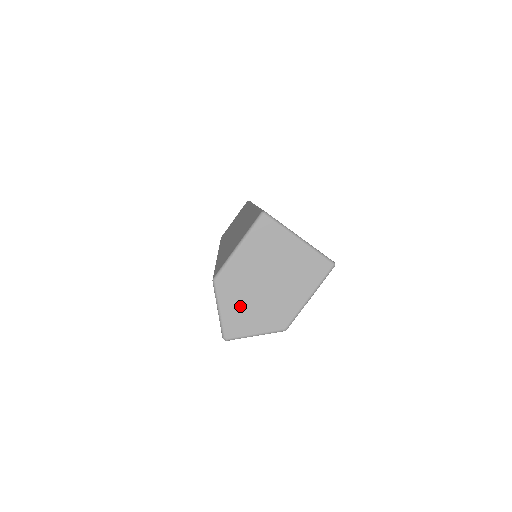
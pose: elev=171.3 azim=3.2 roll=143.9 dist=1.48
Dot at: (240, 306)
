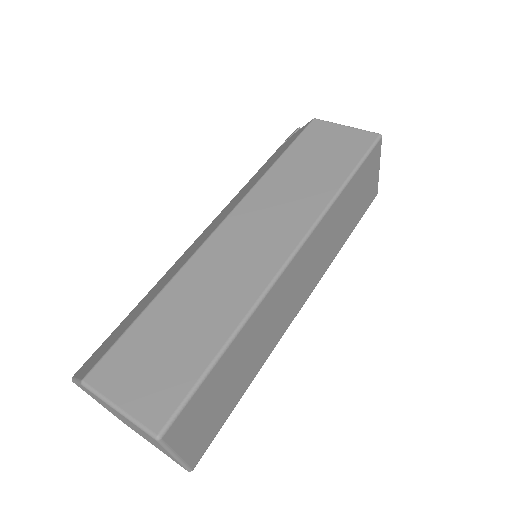
Dot at: (95, 398)
